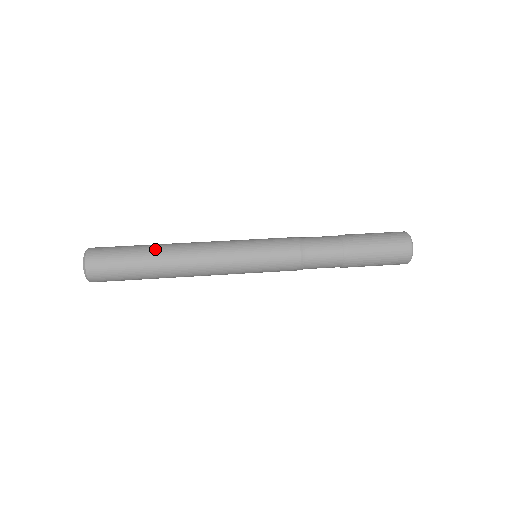
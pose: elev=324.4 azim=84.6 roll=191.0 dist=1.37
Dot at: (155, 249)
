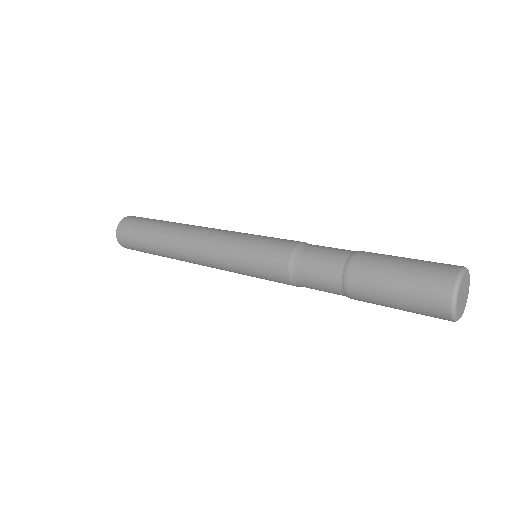
Dot at: (162, 230)
